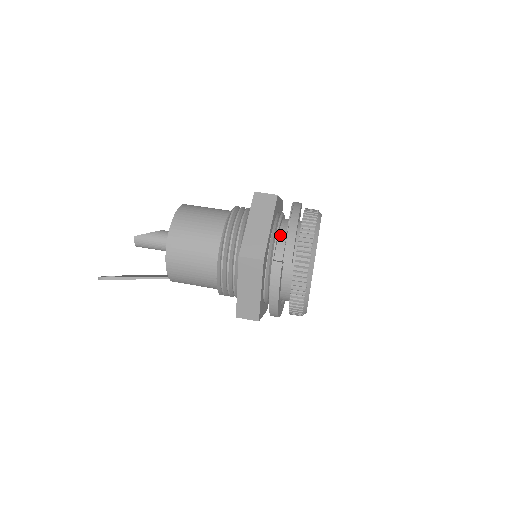
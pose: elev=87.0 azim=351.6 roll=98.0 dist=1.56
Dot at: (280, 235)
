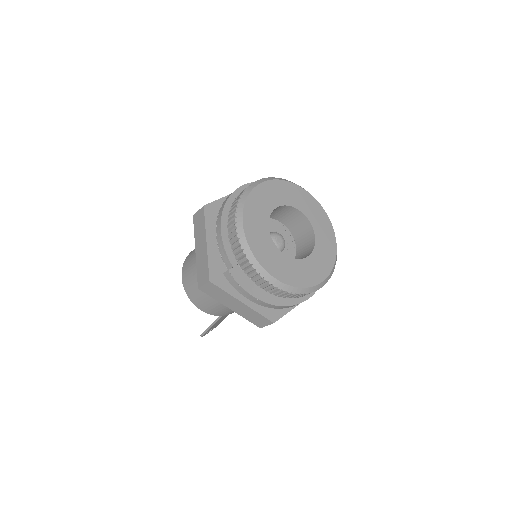
Dot at: occluded
